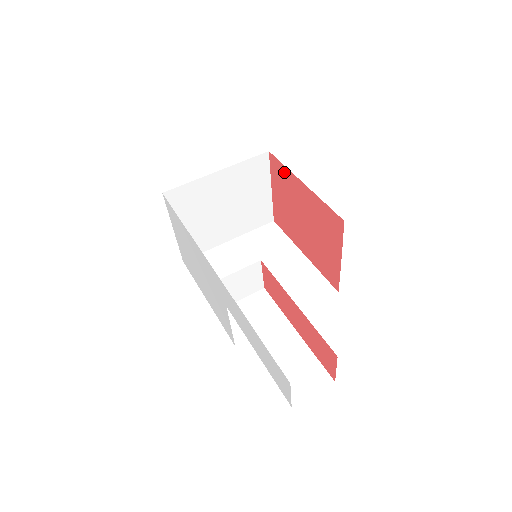
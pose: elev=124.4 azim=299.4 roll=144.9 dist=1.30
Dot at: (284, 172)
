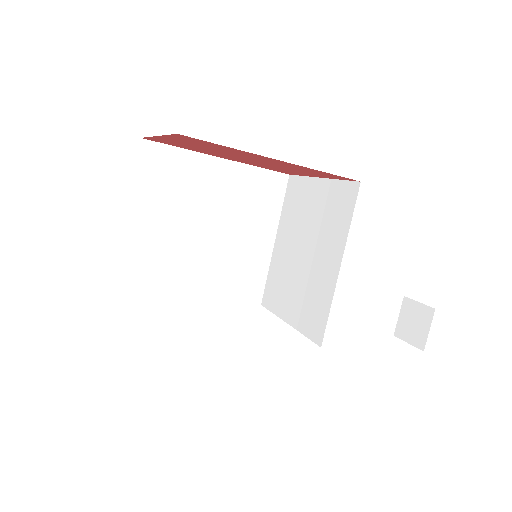
Dot at: (222, 147)
